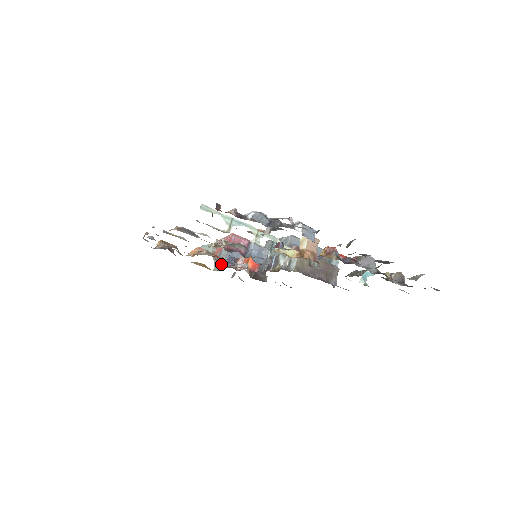
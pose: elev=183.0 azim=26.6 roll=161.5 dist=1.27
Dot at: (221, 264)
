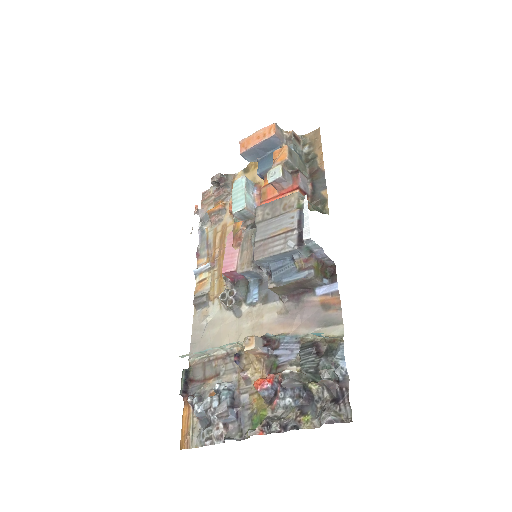
Dot at: occluded
